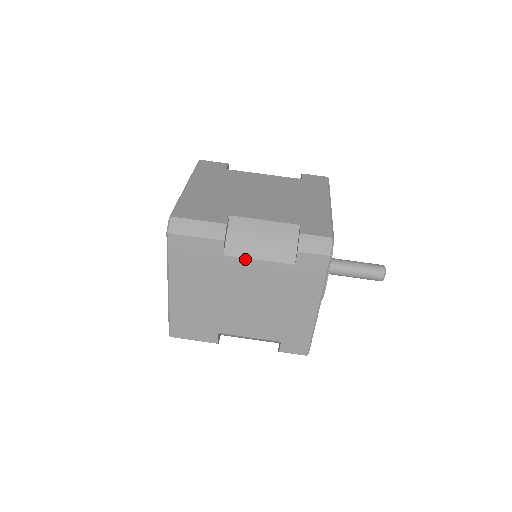
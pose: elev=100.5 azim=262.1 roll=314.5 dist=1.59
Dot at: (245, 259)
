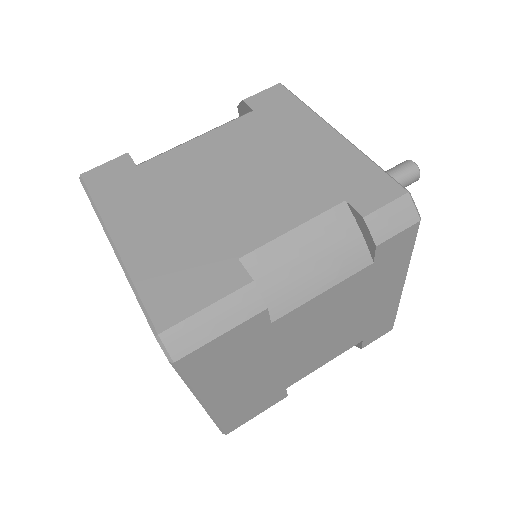
Dot at: (303, 305)
